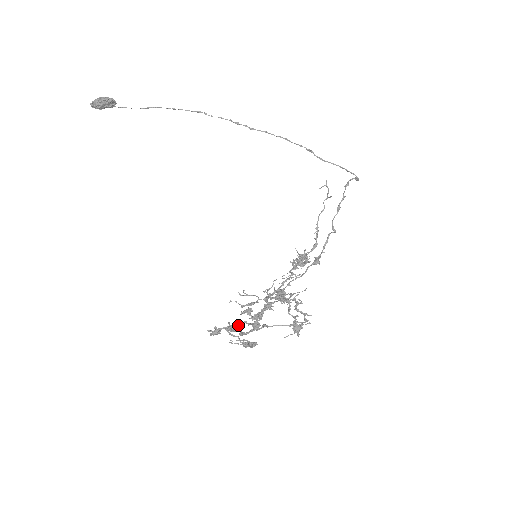
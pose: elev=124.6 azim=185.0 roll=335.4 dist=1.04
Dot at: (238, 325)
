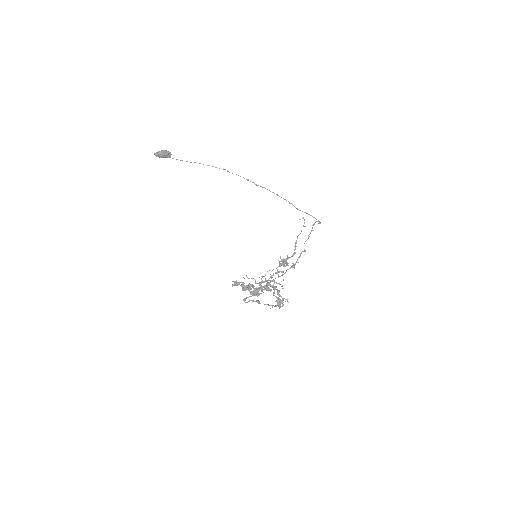
Dot at: (248, 285)
